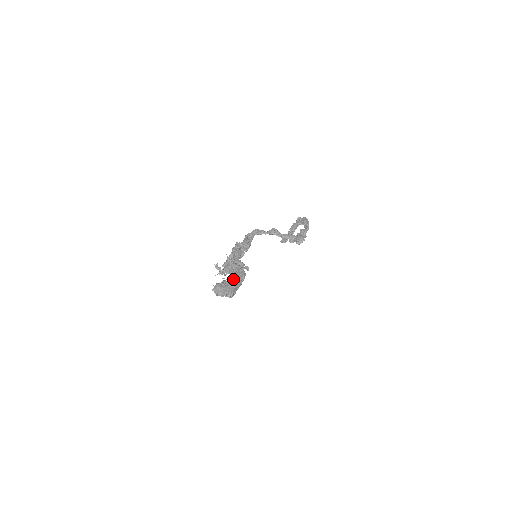
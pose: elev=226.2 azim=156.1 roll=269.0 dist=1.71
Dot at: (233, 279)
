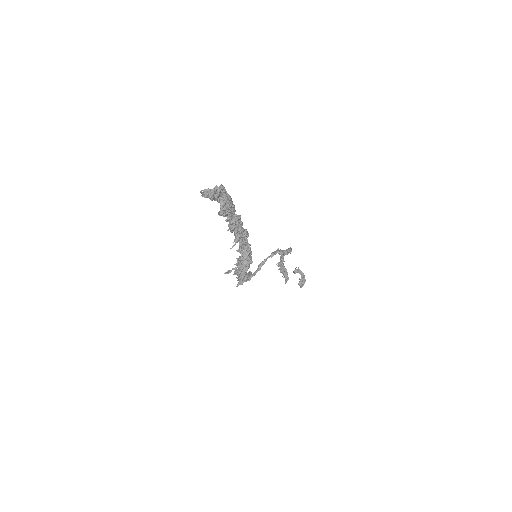
Dot at: occluded
